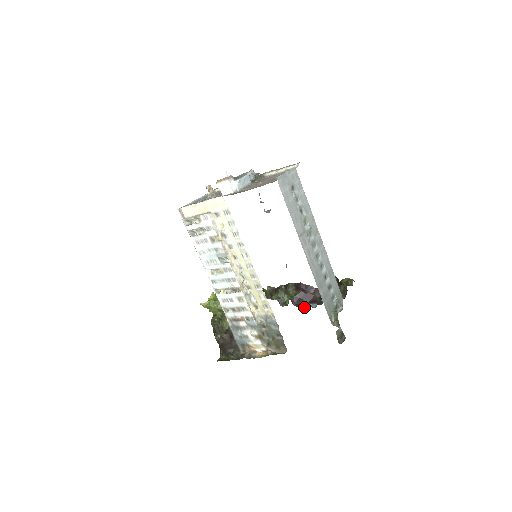
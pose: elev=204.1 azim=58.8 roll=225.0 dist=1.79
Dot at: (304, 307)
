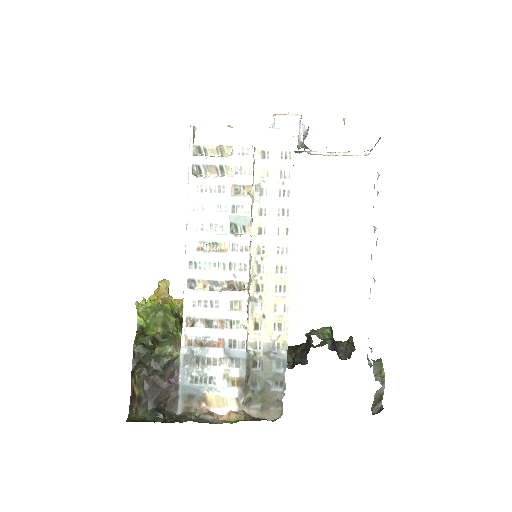
Dot at: occluded
